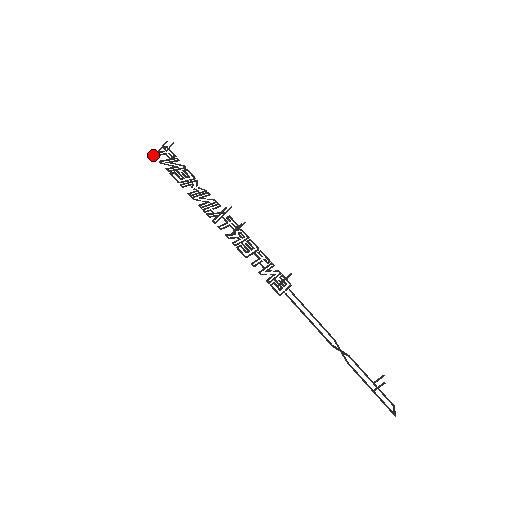
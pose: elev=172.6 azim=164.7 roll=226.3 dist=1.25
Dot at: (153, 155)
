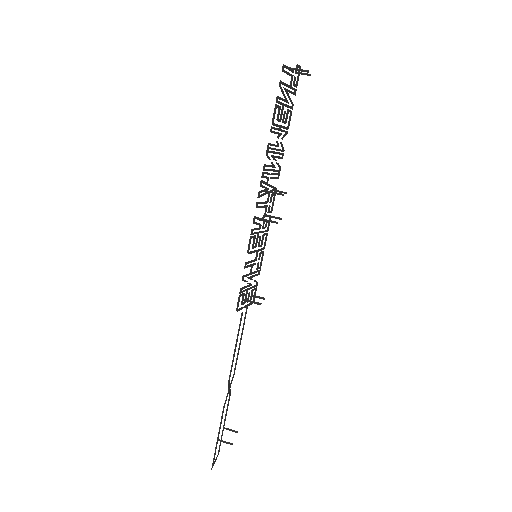
Dot at: (282, 68)
